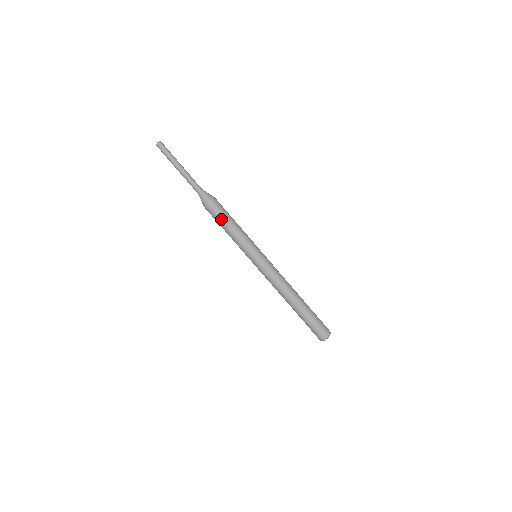
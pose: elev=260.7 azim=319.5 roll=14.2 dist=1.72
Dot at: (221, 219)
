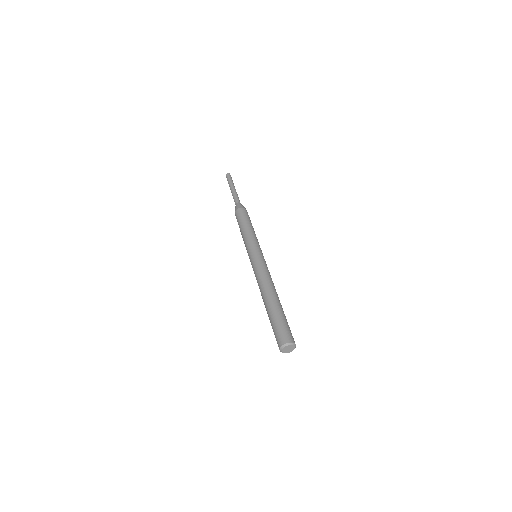
Dot at: (245, 219)
